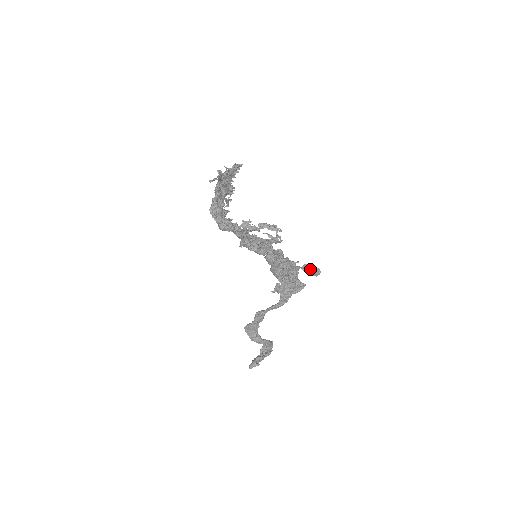
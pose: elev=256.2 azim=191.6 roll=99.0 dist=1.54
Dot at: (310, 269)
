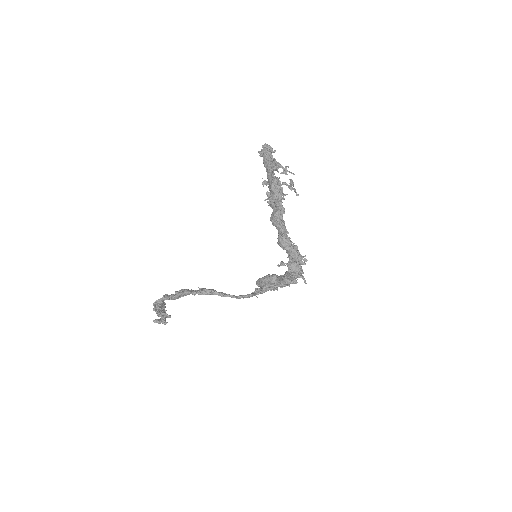
Dot at: occluded
